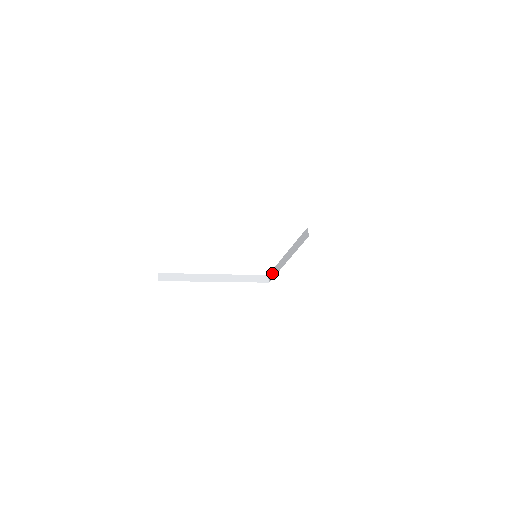
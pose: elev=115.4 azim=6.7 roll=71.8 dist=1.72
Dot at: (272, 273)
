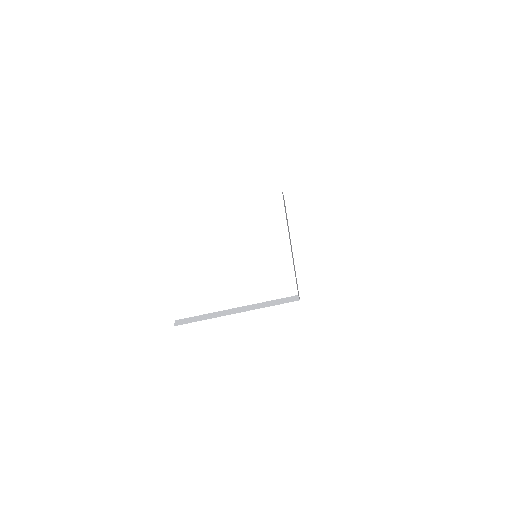
Dot at: (297, 286)
